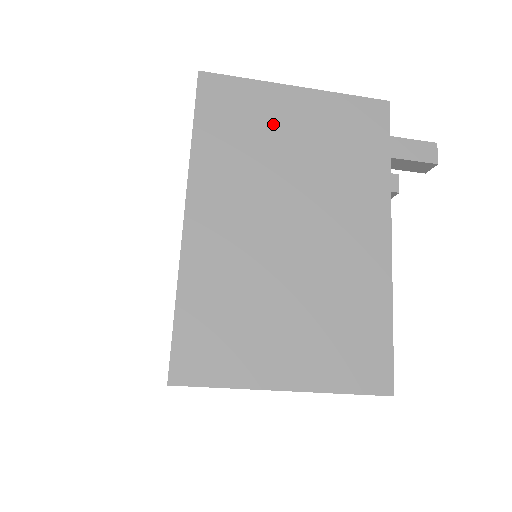
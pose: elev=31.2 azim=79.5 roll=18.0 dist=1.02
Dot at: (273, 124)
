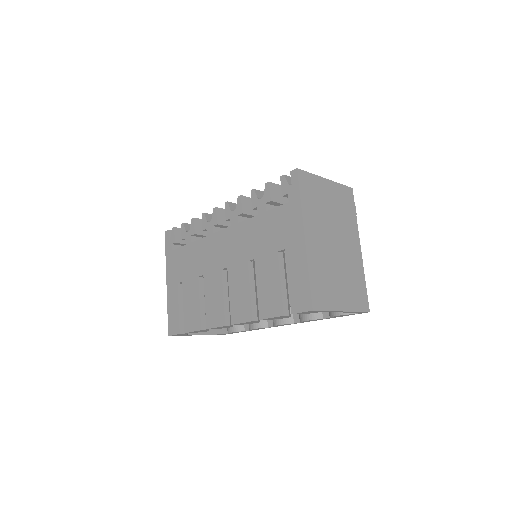
Dot at: (323, 196)
